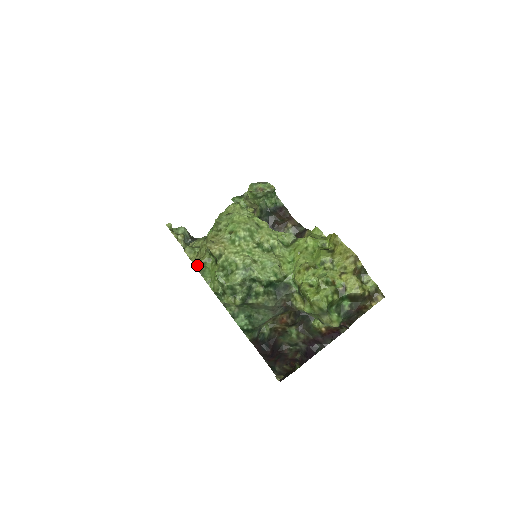
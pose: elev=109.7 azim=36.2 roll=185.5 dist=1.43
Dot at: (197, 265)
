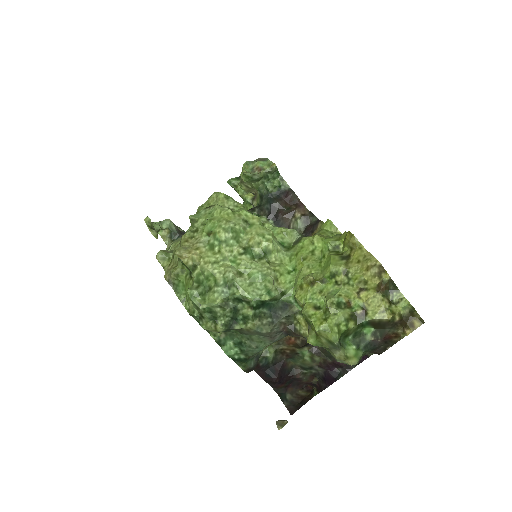
Dot at: (168, 278)
